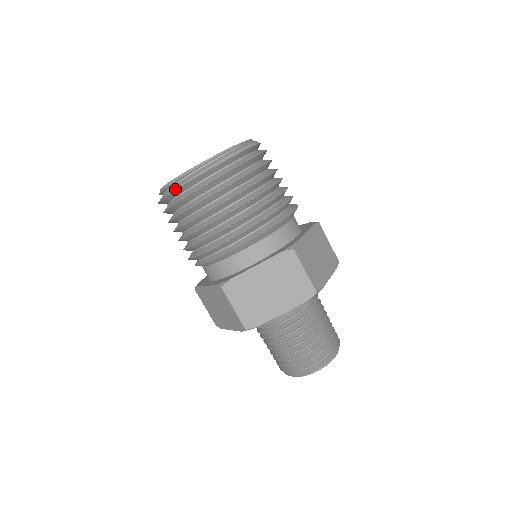
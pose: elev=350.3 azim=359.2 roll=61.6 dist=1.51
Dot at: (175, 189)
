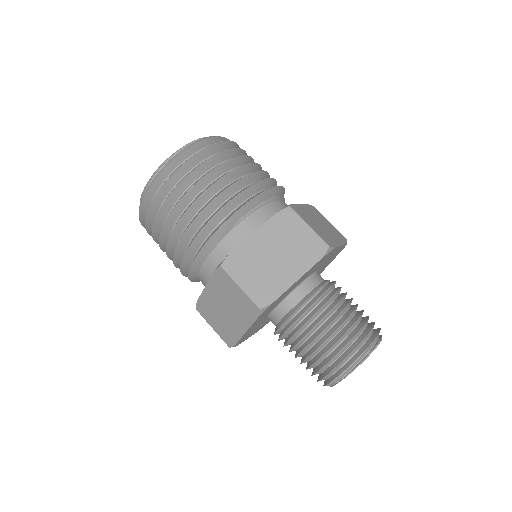
Dot at: (142, 225)
